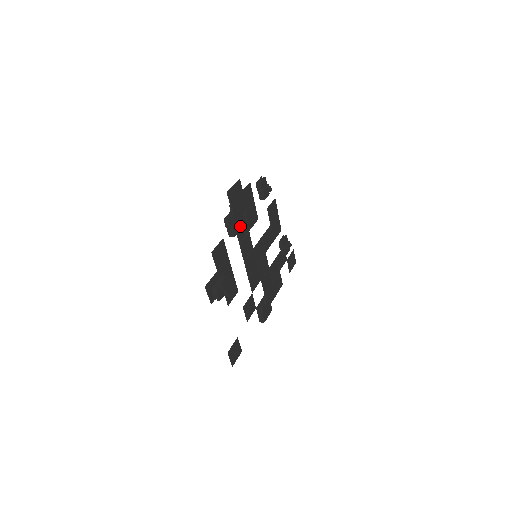
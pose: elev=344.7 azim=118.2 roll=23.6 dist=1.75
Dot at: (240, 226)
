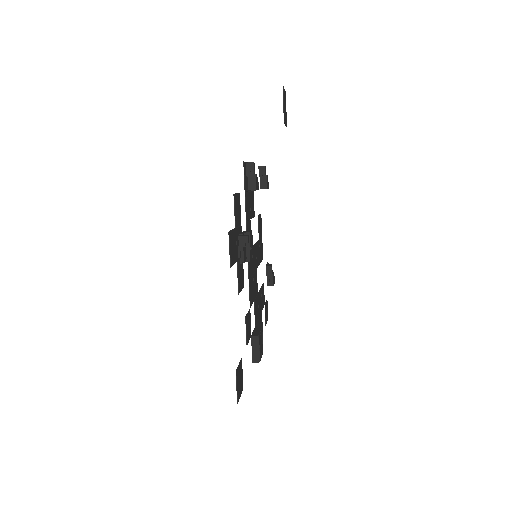
Dot at: occluded
